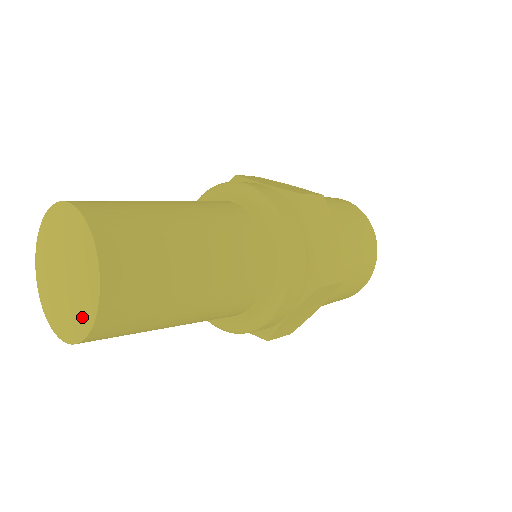
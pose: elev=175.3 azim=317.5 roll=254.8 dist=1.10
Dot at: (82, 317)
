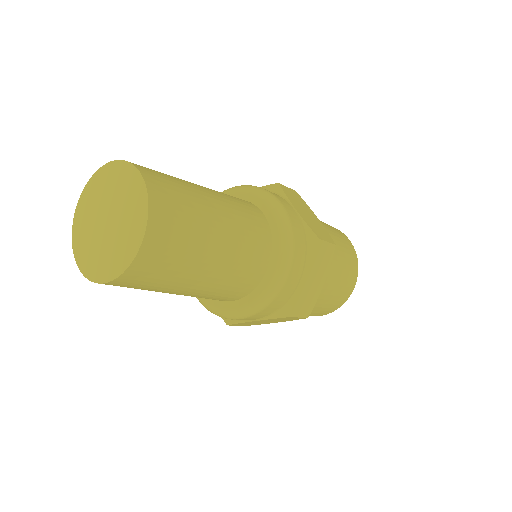
Dot at: (105, 267)
